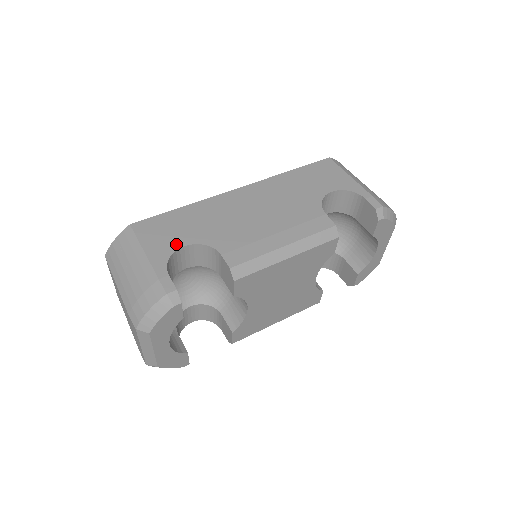
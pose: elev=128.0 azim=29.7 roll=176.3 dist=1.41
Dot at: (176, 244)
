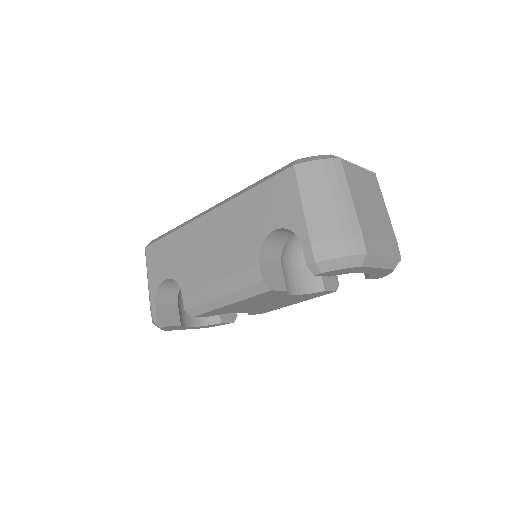
Dot at: (162, 276)
